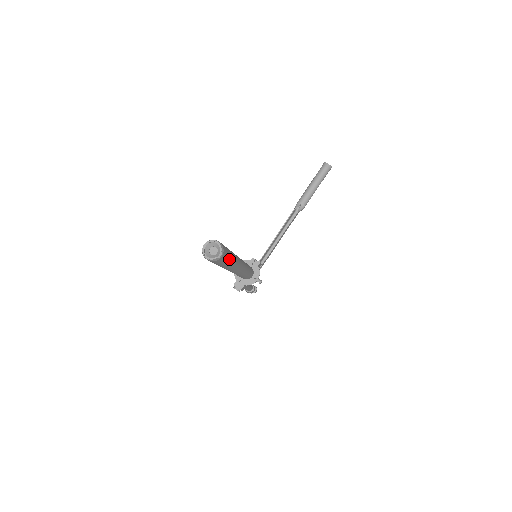
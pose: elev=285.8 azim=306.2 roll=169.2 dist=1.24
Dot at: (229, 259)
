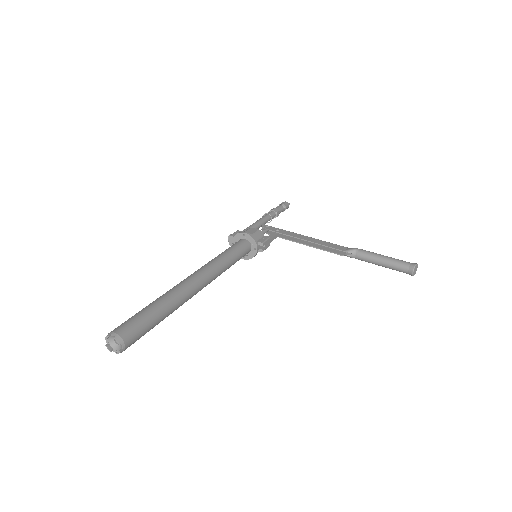
Dot at: occluded
